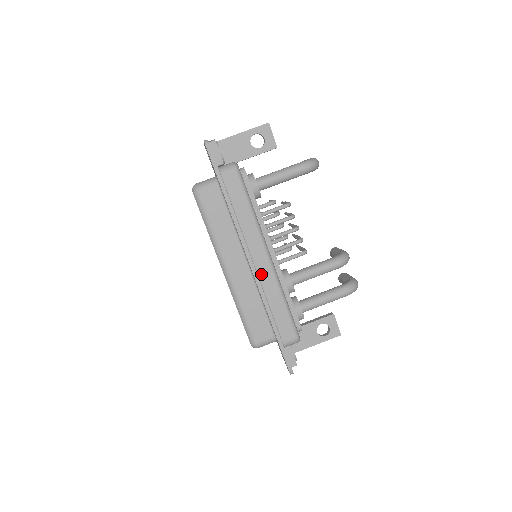
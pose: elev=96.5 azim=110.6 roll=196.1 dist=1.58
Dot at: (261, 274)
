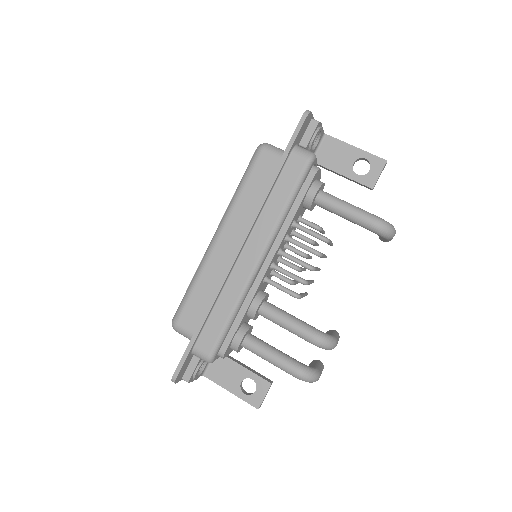
Dot at: (238, 269)
